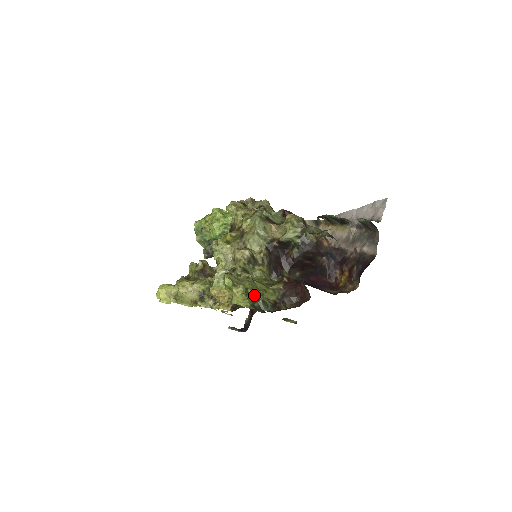
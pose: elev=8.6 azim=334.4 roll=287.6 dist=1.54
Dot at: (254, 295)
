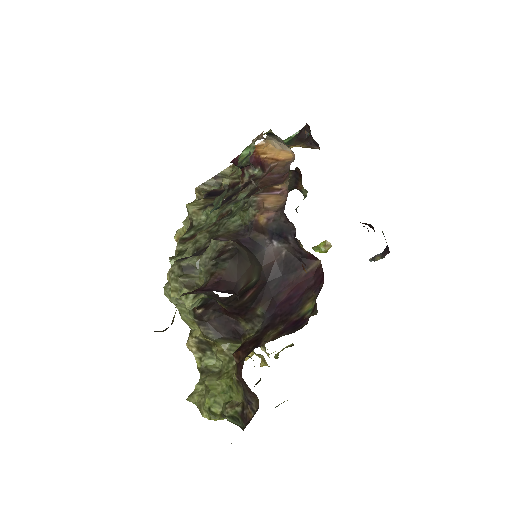
Dot at: (221, 410)
